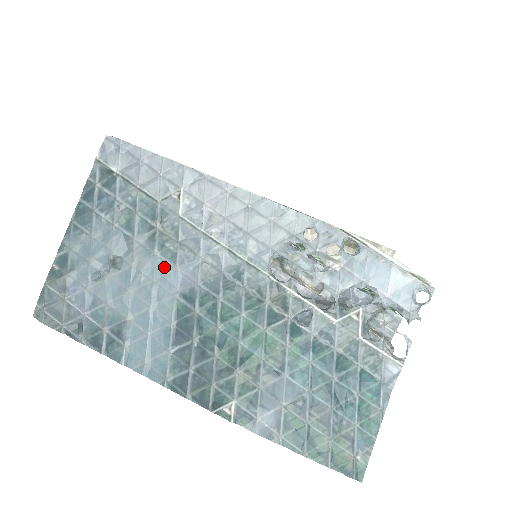
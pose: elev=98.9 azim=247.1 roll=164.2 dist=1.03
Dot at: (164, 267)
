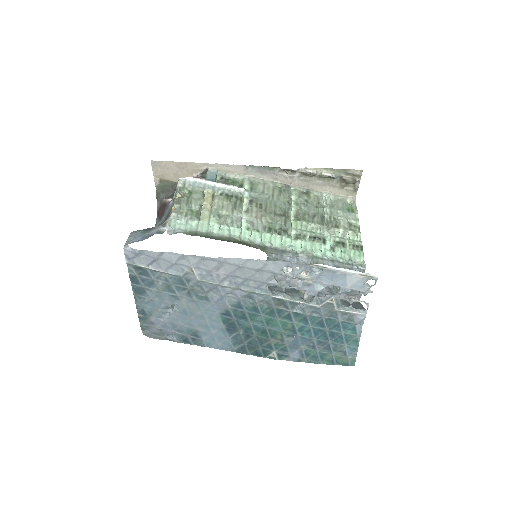
Dot at: (204, 305)
